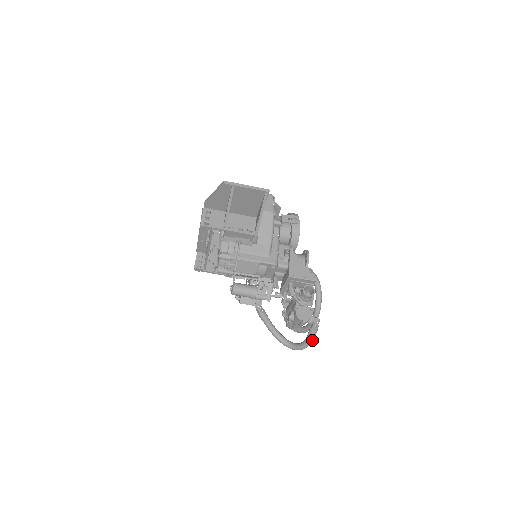
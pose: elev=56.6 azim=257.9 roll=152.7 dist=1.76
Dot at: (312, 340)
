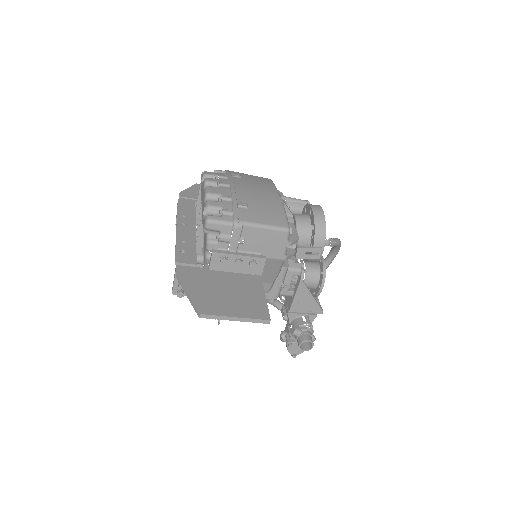
Dot at: occluded
